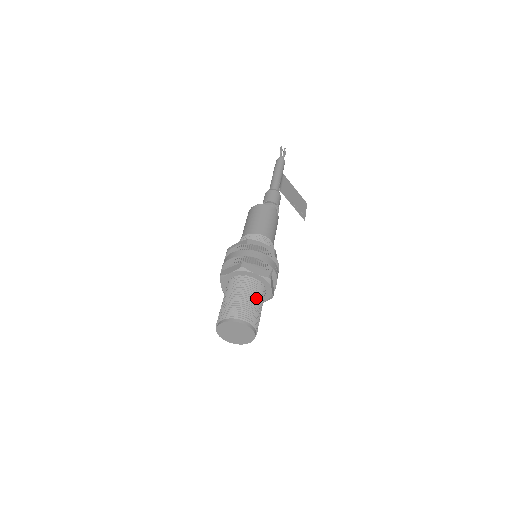
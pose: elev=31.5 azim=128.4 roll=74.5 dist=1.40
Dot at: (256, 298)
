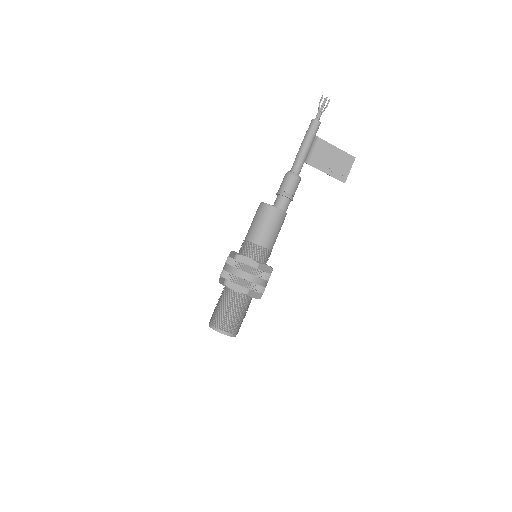
Dot at: (235, 308)
